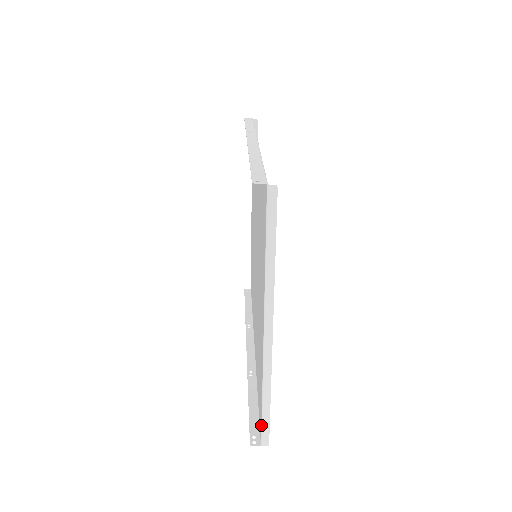
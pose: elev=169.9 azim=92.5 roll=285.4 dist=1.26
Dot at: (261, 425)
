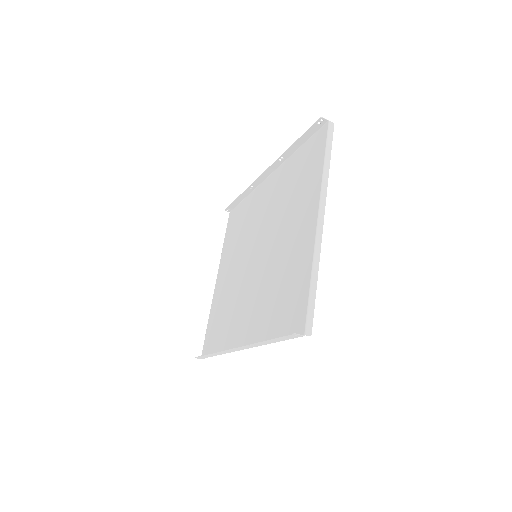
Dot at: (307, 309)
